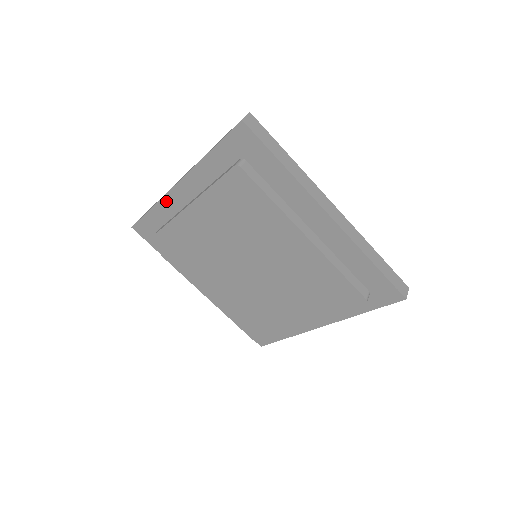
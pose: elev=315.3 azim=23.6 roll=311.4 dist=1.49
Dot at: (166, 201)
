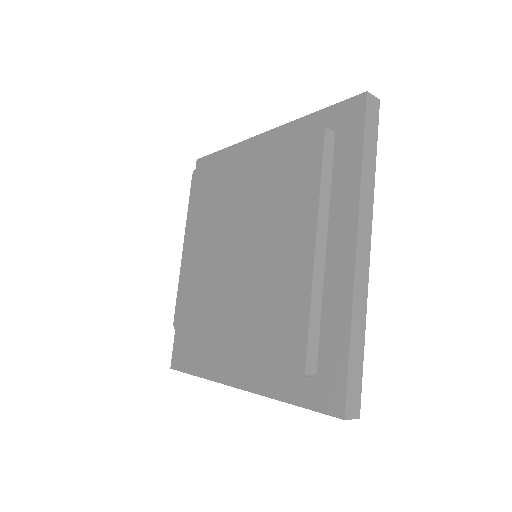
Dot at: occluded
